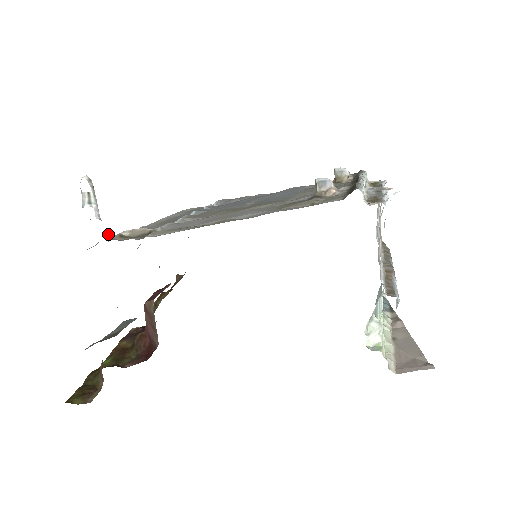
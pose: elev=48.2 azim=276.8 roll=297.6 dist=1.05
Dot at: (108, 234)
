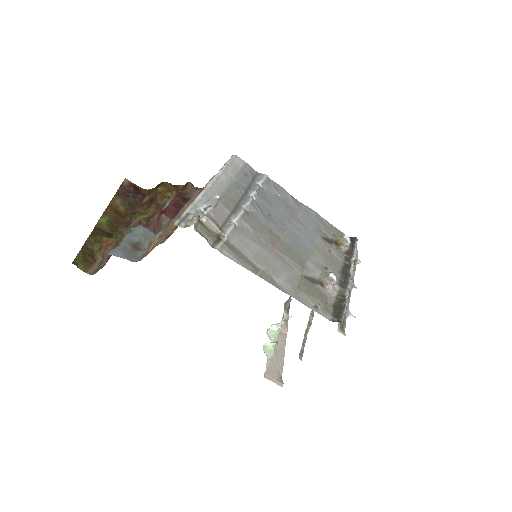
Dot at: (195, 222)
